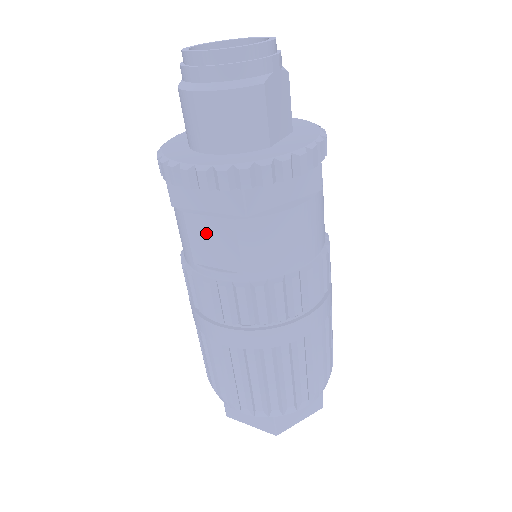
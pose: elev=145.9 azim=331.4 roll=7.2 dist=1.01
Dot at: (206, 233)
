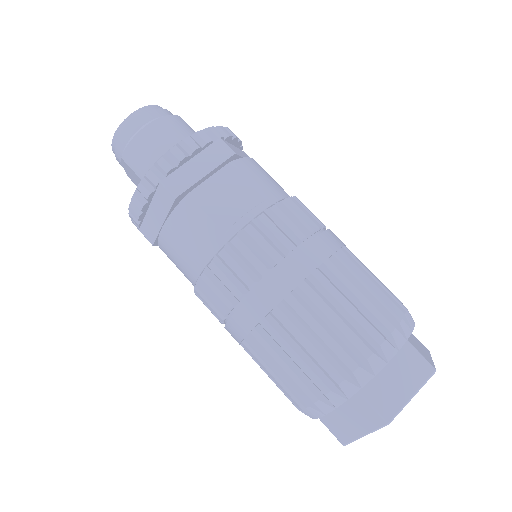
Dot at: (216, 194)
